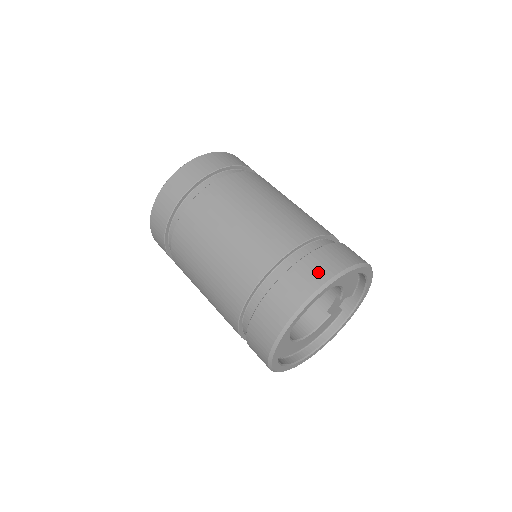
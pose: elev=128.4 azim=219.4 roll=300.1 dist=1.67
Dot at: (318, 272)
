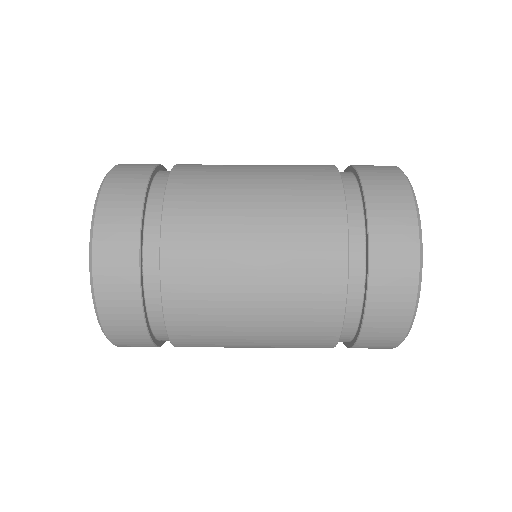
Dot at: (397, 306)
